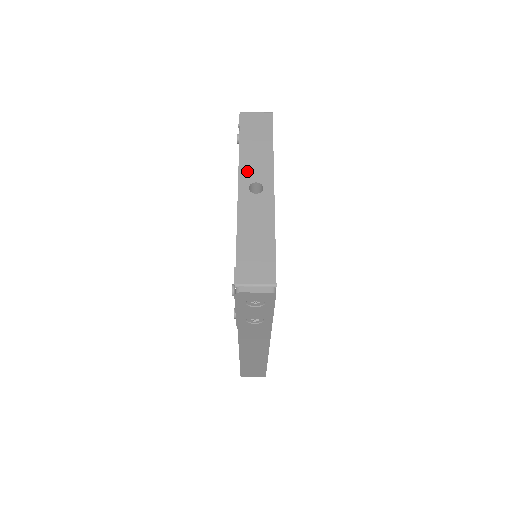
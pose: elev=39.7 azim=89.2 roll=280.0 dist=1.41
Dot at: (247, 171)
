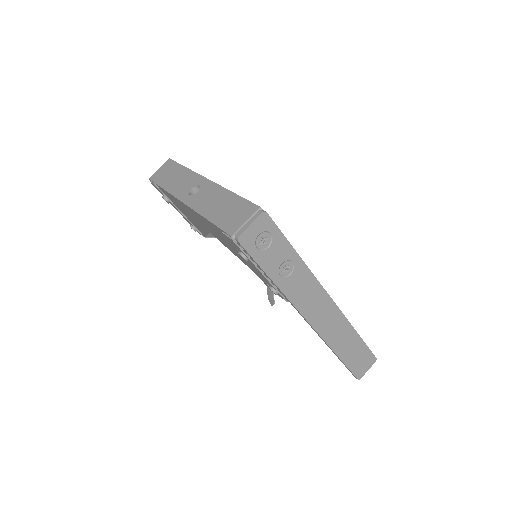
Dot at: (180, 191)
